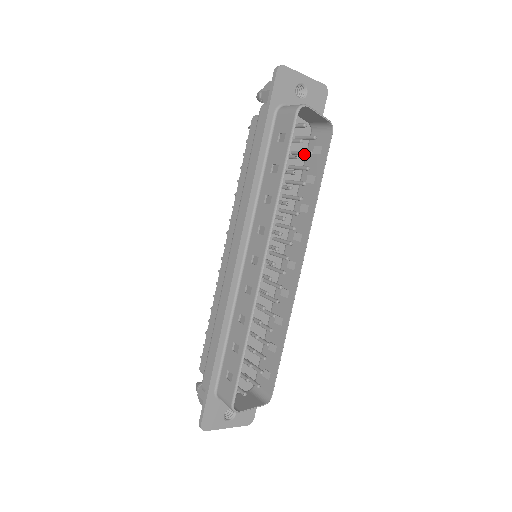
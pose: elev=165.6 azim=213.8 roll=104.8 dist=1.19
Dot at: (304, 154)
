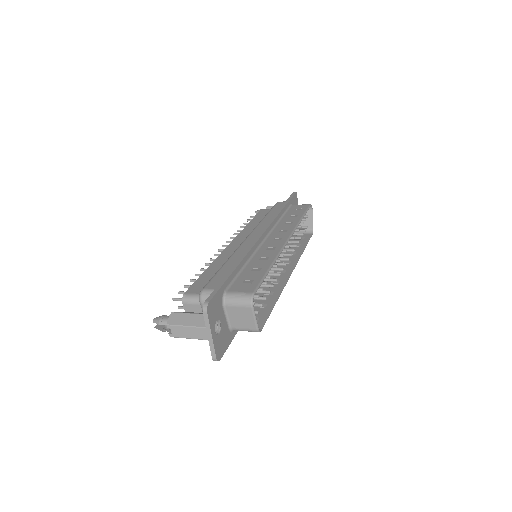
Dot at: occluded
